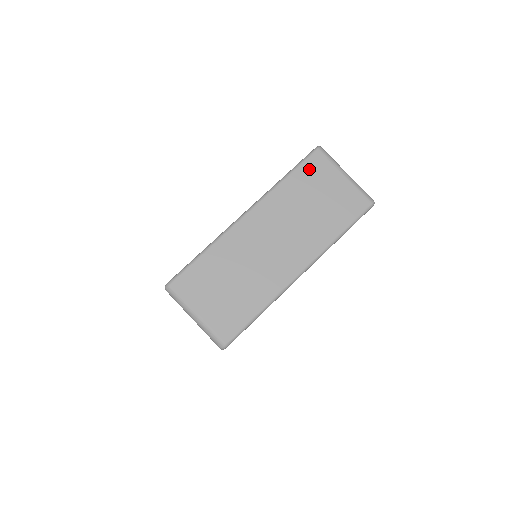
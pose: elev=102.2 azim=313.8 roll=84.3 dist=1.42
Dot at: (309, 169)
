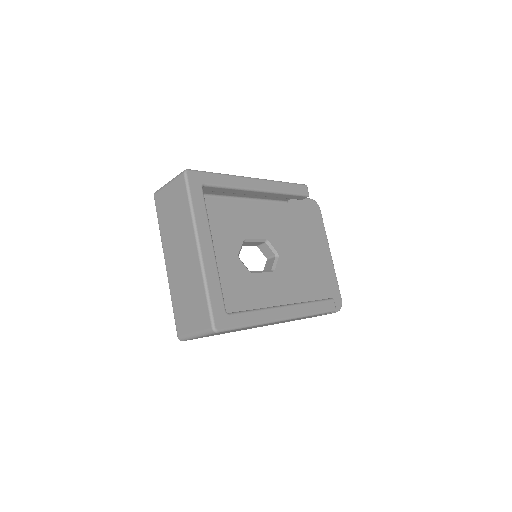
Dot at: (159, 208)
